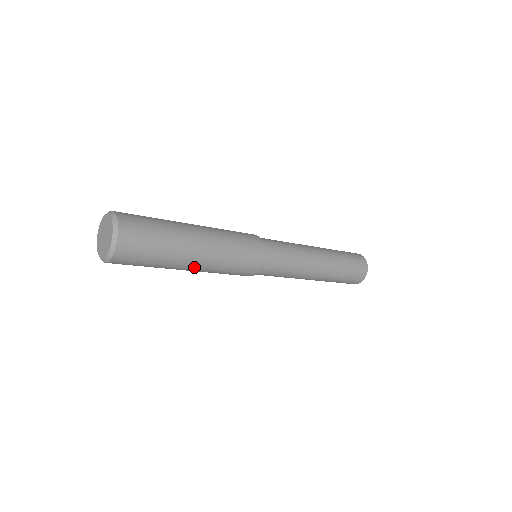
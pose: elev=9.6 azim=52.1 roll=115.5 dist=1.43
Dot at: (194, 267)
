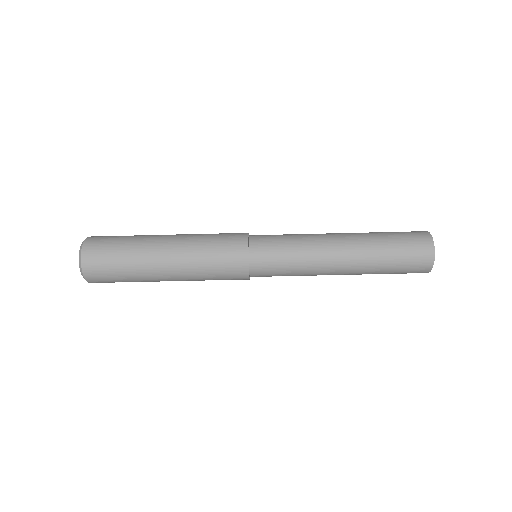
Dot at: (168, 267)
